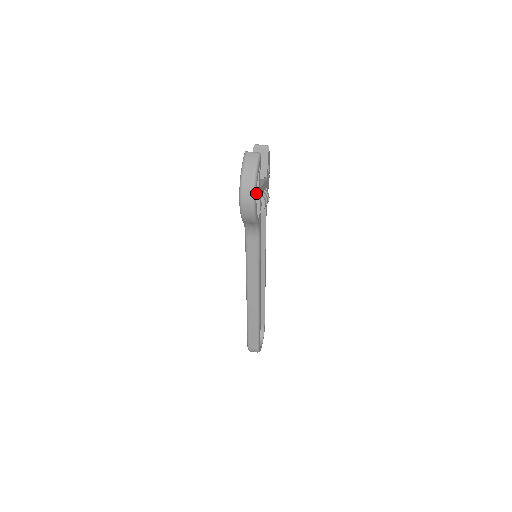
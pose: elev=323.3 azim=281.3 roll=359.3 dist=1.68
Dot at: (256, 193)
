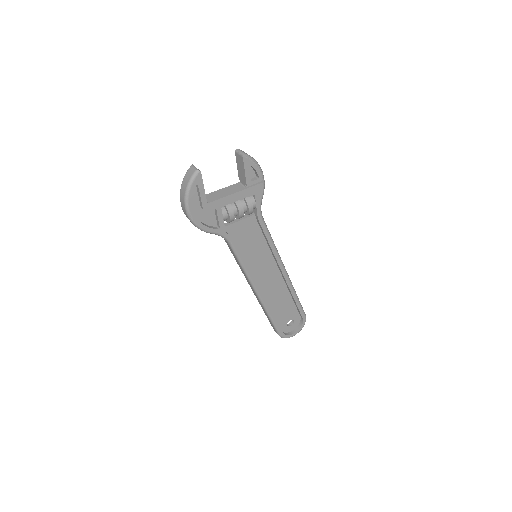
Dot at: (192, 210)
